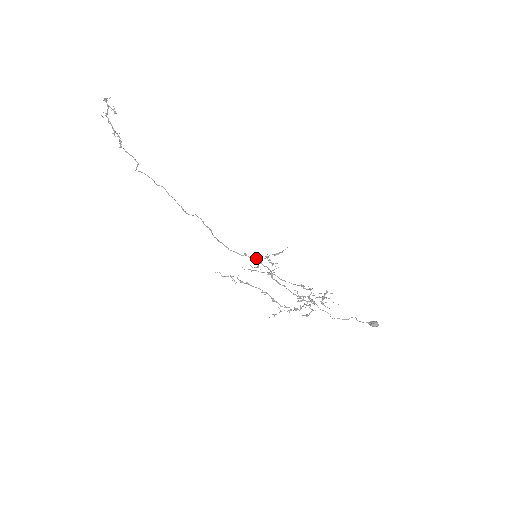
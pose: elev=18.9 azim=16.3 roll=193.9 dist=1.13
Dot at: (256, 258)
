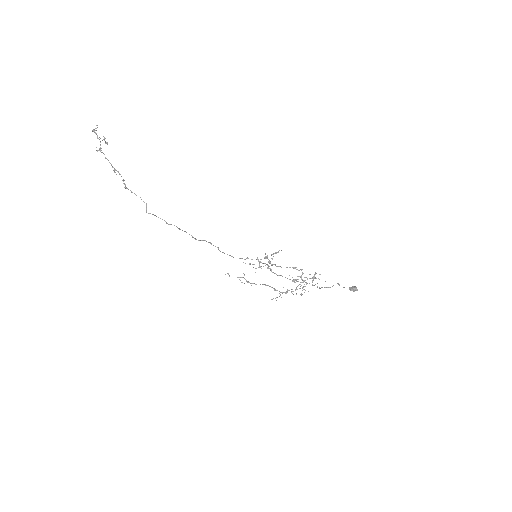
Dot at: (257, 259)
